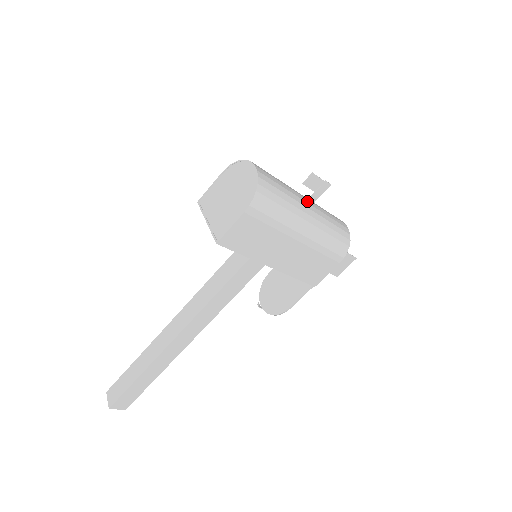
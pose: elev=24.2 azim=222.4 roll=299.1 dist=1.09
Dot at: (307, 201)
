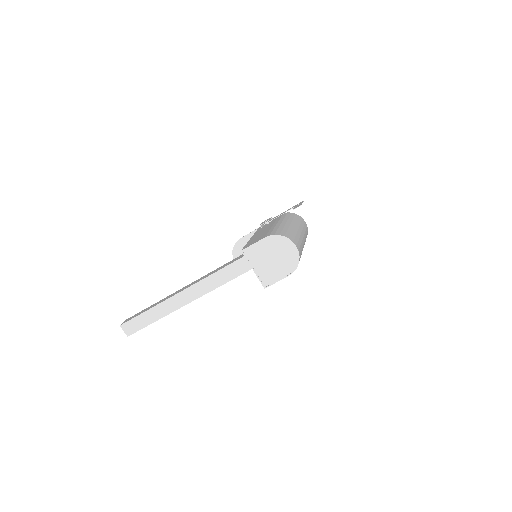
Dot at: (302, 235)
